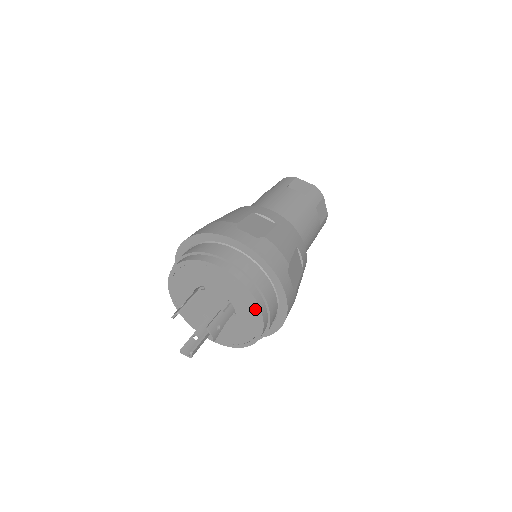
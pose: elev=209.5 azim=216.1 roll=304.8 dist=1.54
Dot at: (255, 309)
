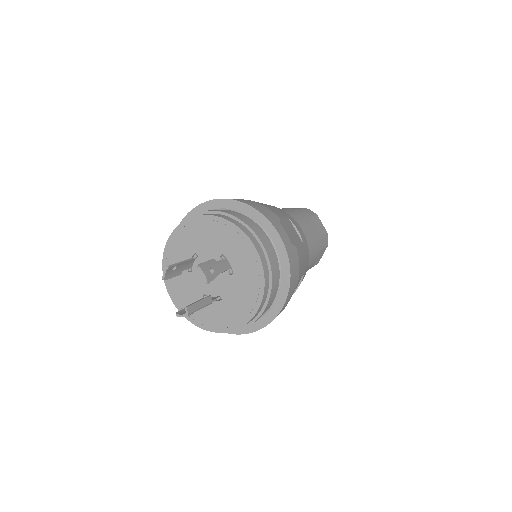
Dot at: (249, 248)
